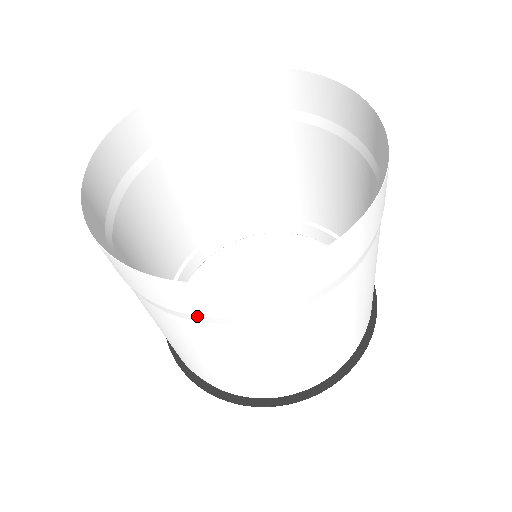
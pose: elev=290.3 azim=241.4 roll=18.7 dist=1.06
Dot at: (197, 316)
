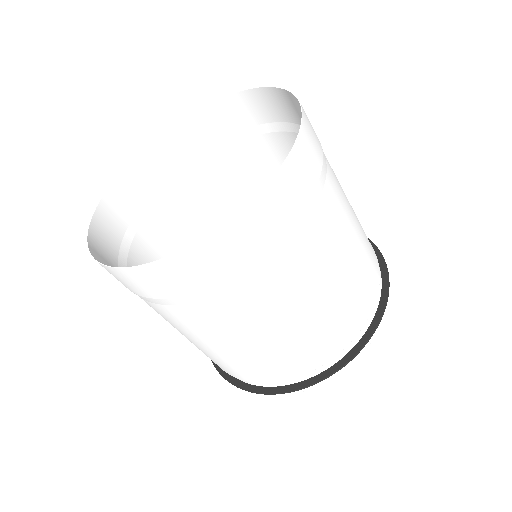
Dot at: (179, 297)
